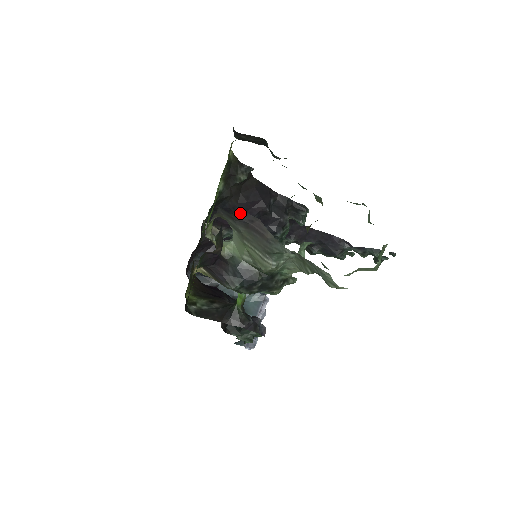
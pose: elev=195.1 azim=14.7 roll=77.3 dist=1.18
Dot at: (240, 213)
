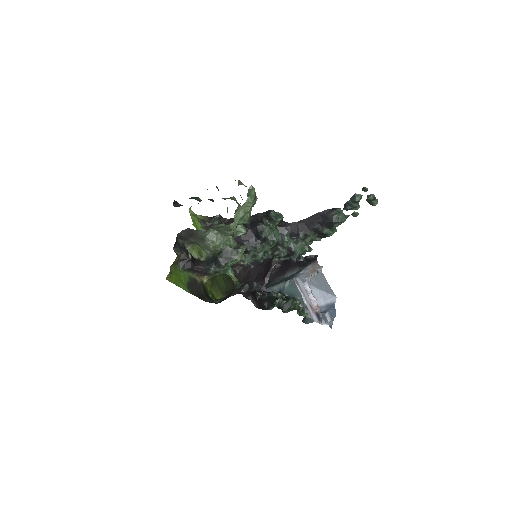
Dot at: (181, 233)
